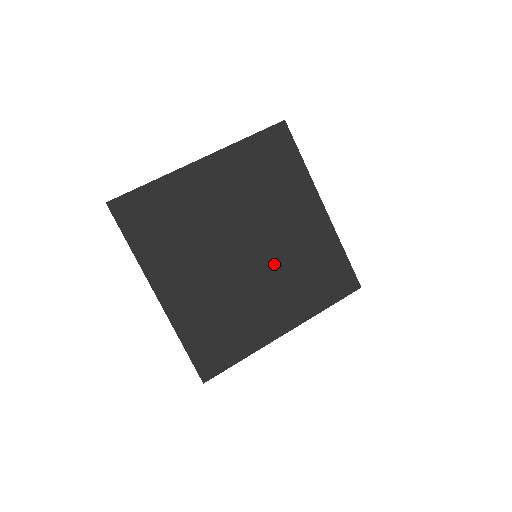
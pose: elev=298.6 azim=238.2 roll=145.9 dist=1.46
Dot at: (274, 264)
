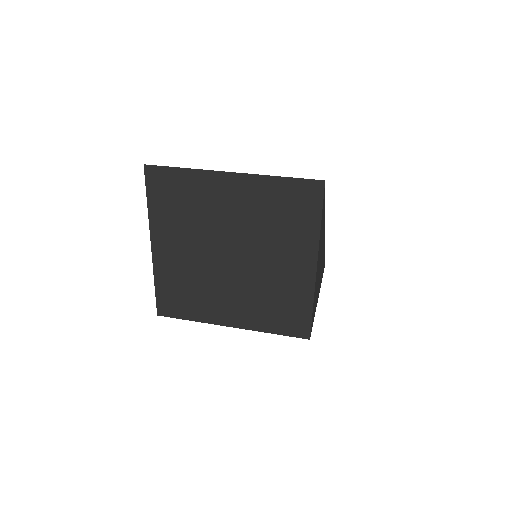
Dot at: (248, 280)
